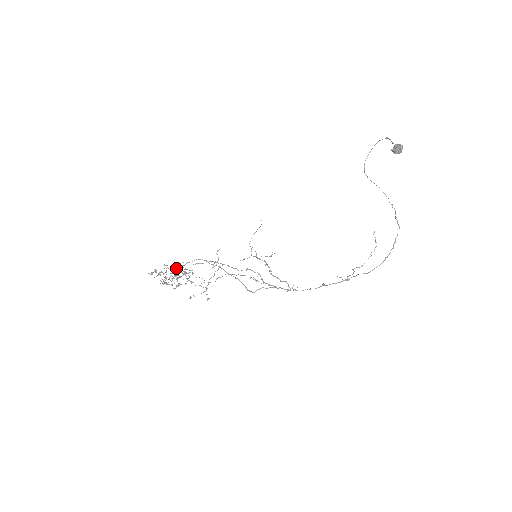
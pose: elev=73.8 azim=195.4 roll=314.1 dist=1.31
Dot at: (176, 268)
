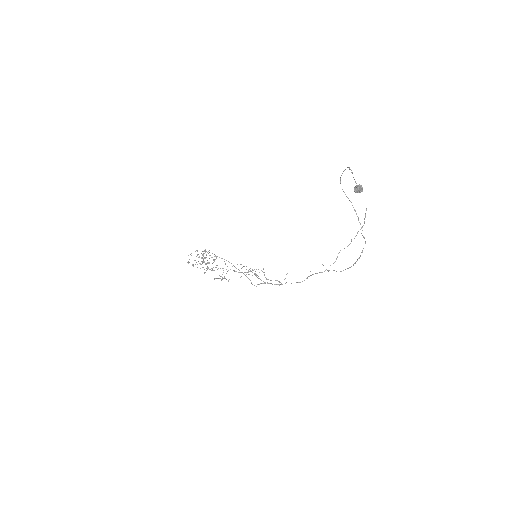
Dot at: occluded
